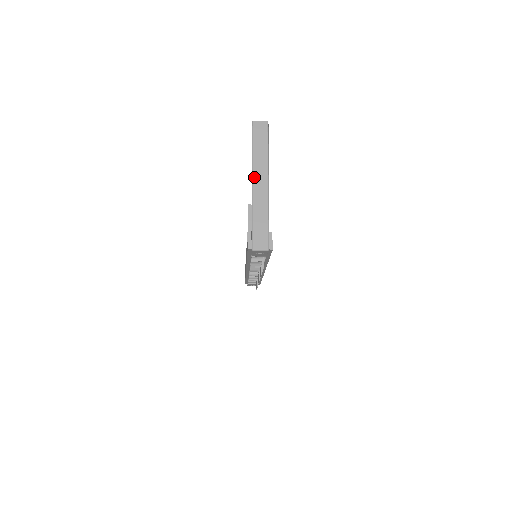
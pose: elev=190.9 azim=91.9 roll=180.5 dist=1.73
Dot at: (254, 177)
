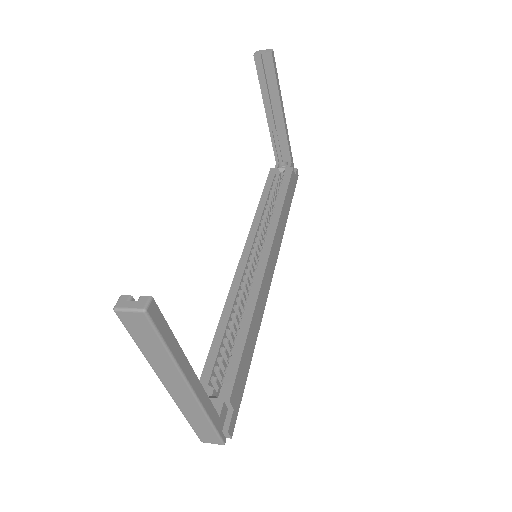
Dot at: (163, 383)
